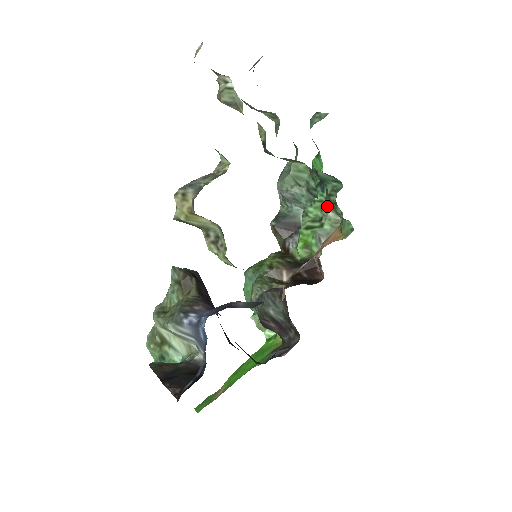
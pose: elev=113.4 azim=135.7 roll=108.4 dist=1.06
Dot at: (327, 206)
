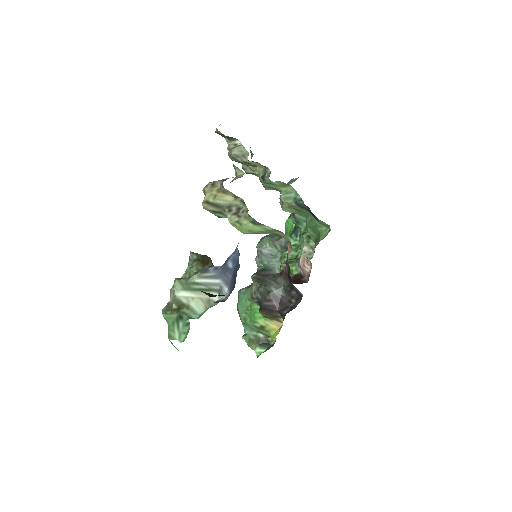
Dot at: (301, 244)
